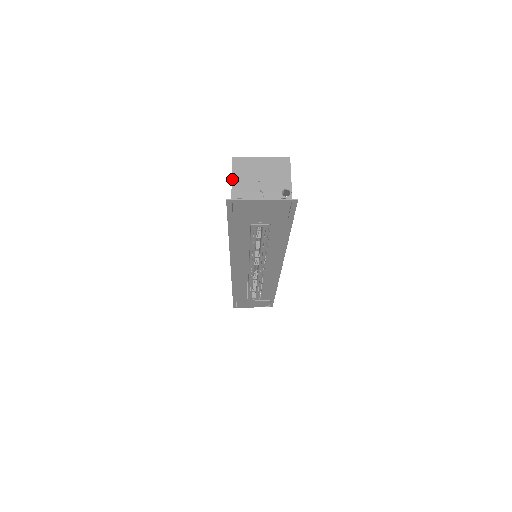
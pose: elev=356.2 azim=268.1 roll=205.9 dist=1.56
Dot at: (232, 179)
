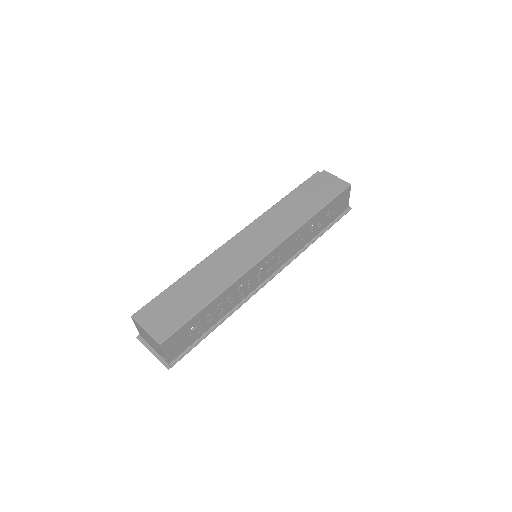
Dot at: occluded
